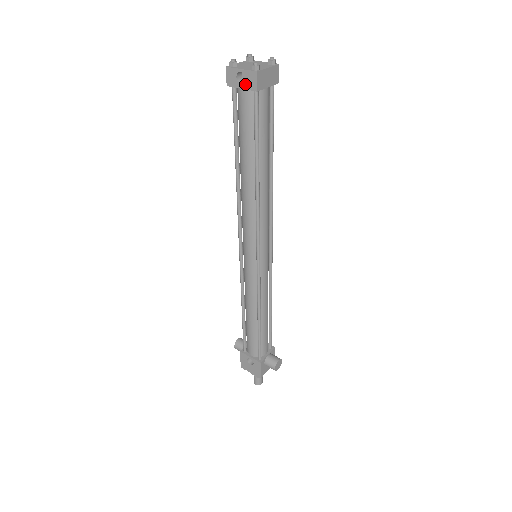
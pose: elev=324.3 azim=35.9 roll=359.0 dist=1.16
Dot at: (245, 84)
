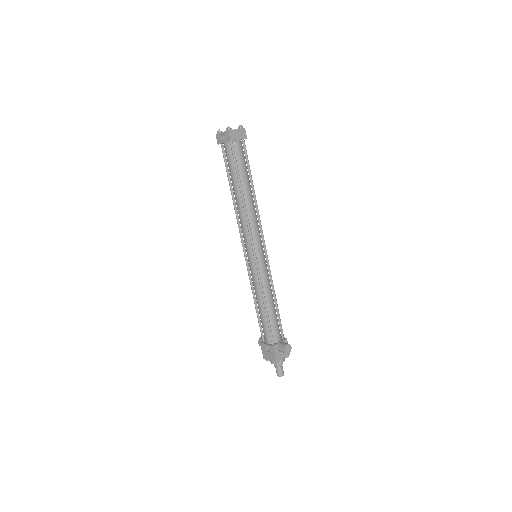
Dot at: (225, 140)
